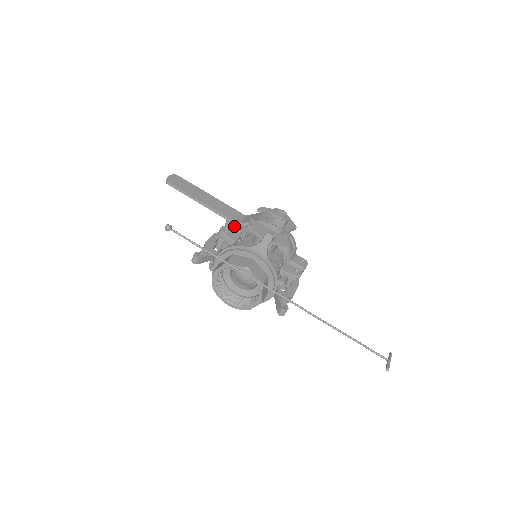
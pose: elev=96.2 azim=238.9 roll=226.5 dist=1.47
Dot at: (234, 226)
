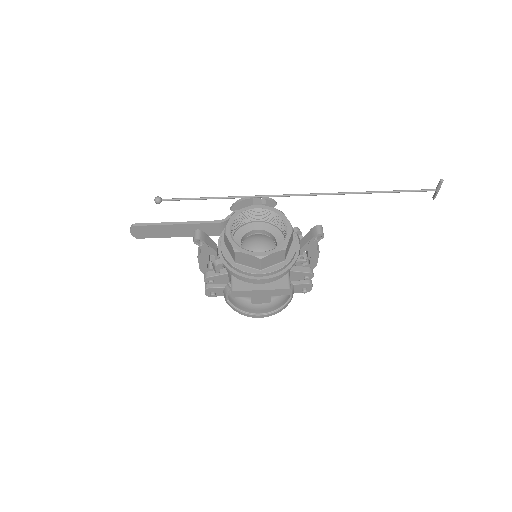
Dot at: occluded
